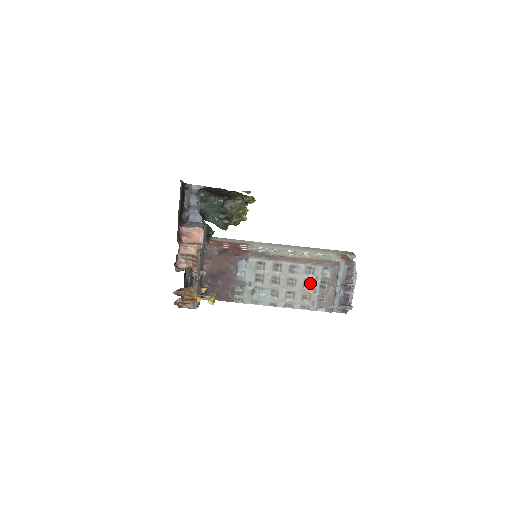
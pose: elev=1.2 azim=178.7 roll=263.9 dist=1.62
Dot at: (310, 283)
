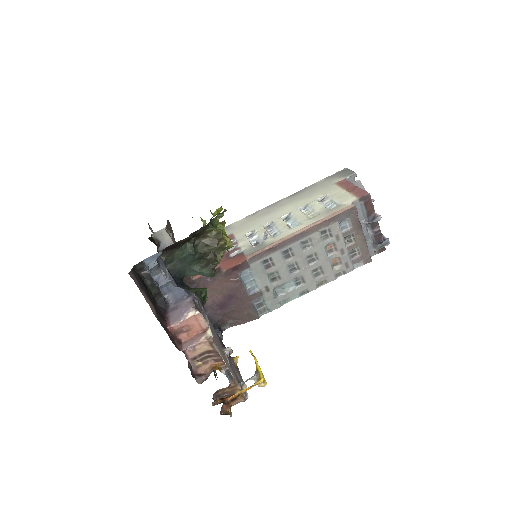
Dot at: (332, 247)
